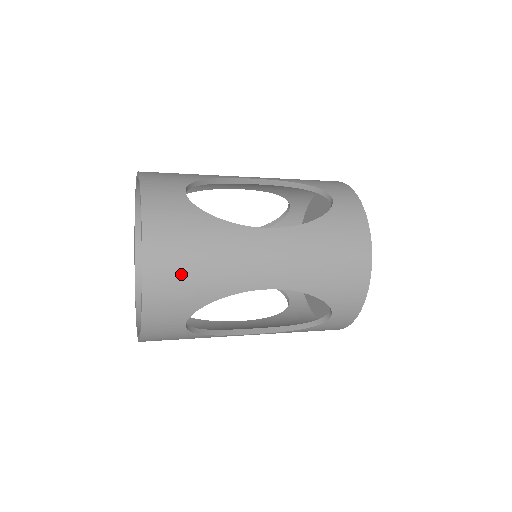
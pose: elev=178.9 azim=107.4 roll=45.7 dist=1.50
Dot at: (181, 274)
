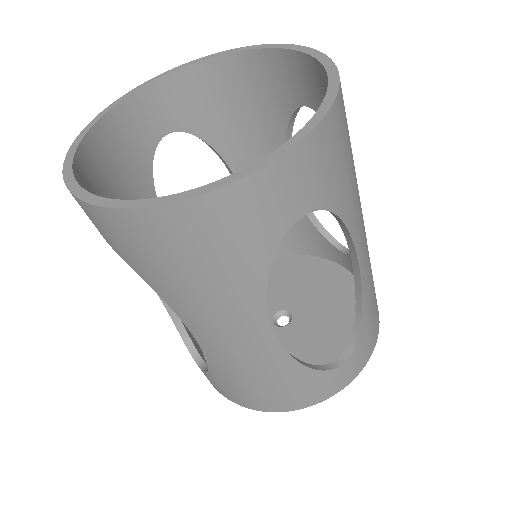
Dot at: (346, 146)
